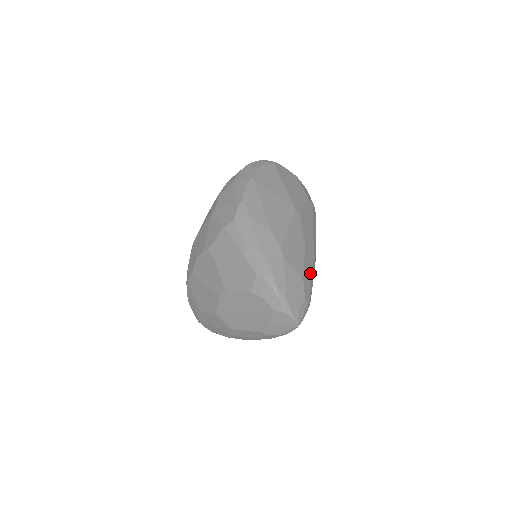
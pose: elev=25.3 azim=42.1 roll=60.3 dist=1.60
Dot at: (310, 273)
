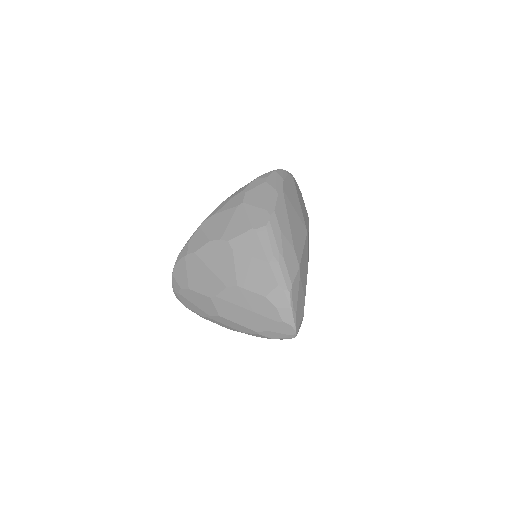
Dot at: occluded
